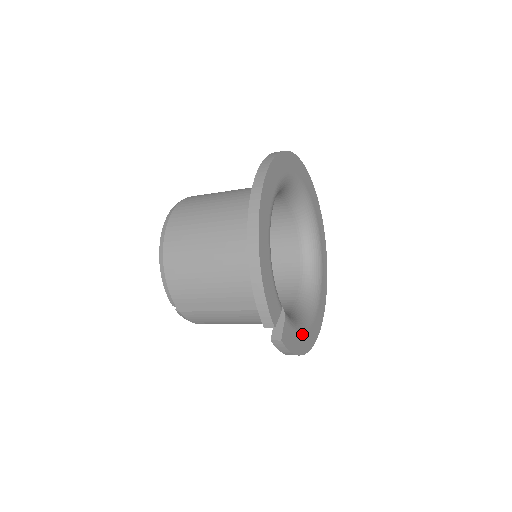
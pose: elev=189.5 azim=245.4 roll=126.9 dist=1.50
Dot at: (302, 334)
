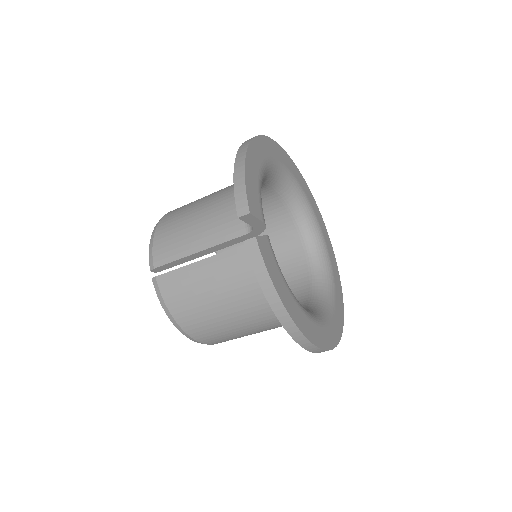
Dot at: (290, 295)
